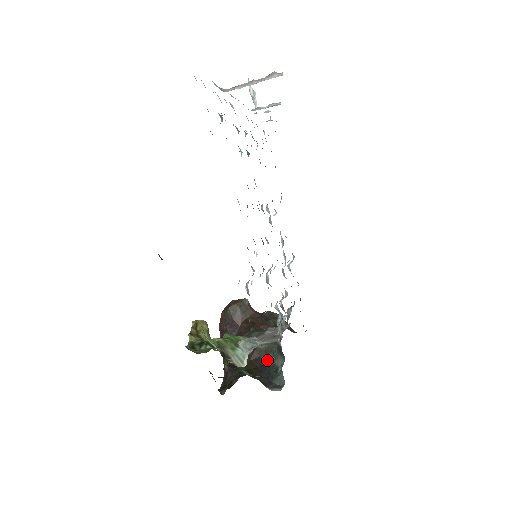
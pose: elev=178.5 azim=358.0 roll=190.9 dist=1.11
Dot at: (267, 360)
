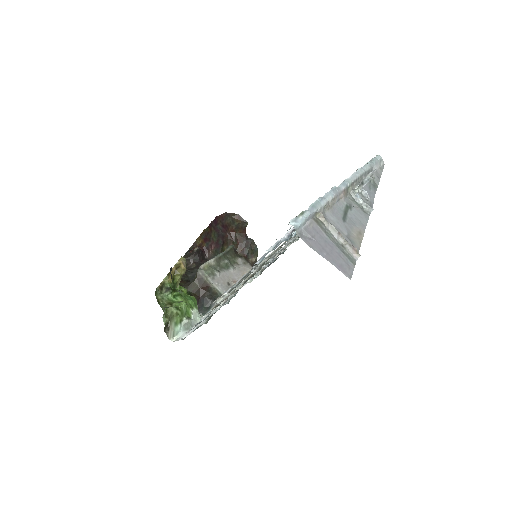
Dot at: (209, 297)
